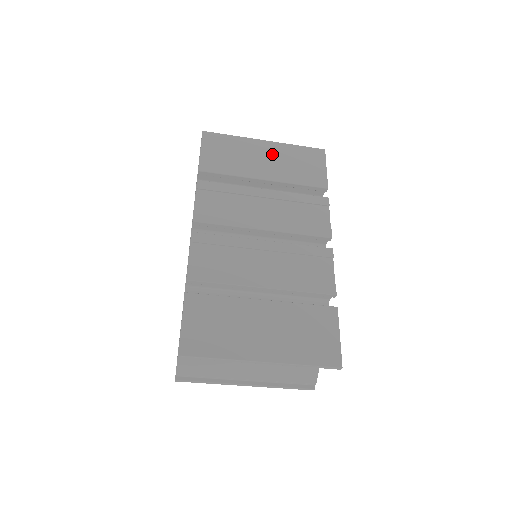
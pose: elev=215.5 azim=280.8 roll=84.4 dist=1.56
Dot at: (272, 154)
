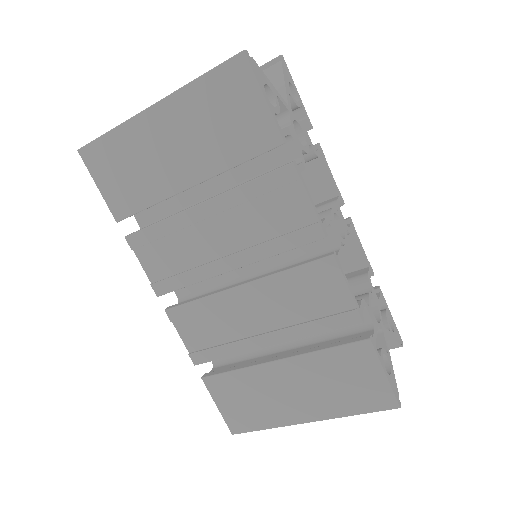
Dot at: (175, 129)
